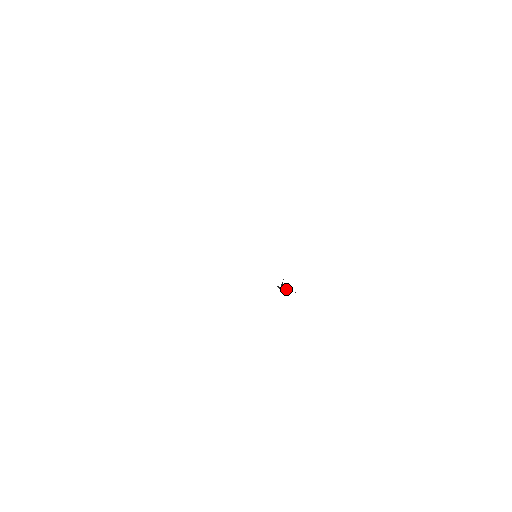
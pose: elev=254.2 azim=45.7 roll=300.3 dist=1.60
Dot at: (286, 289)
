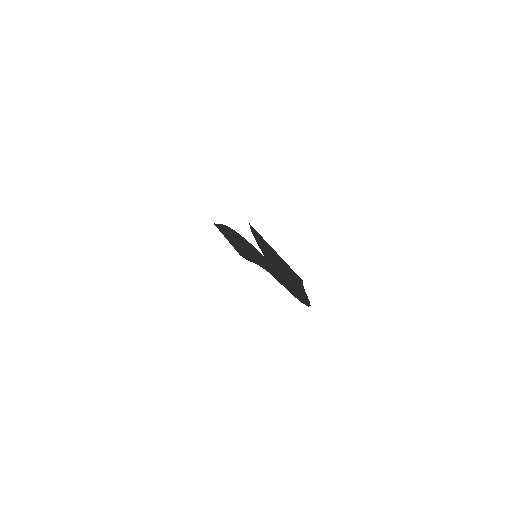
Dot at: (282, 278)
